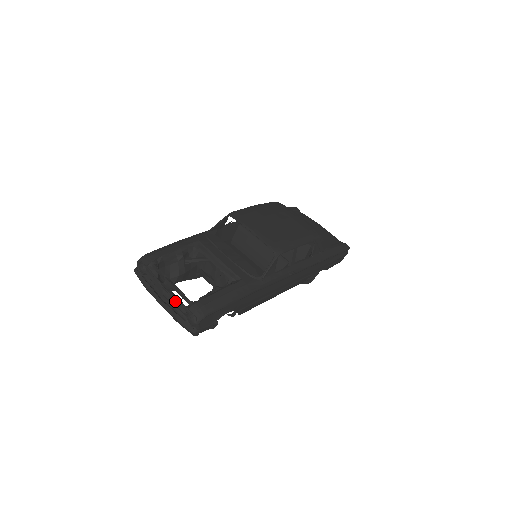
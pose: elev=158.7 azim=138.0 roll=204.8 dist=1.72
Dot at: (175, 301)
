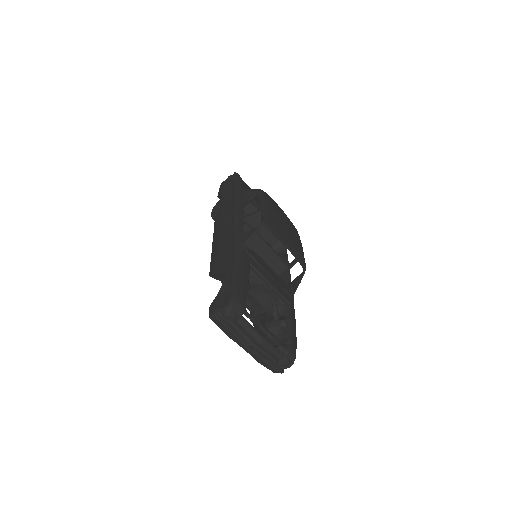
Dot at: (273, 350)
